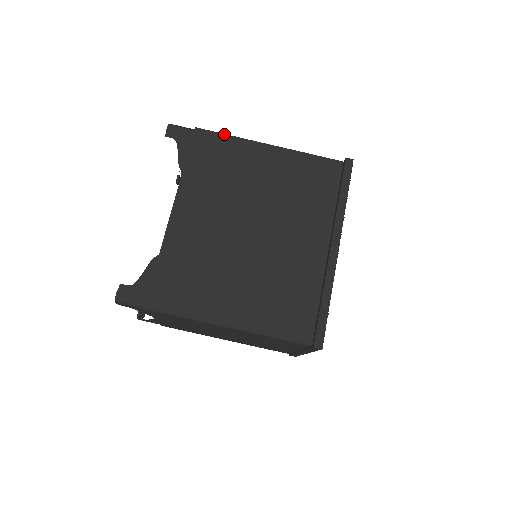
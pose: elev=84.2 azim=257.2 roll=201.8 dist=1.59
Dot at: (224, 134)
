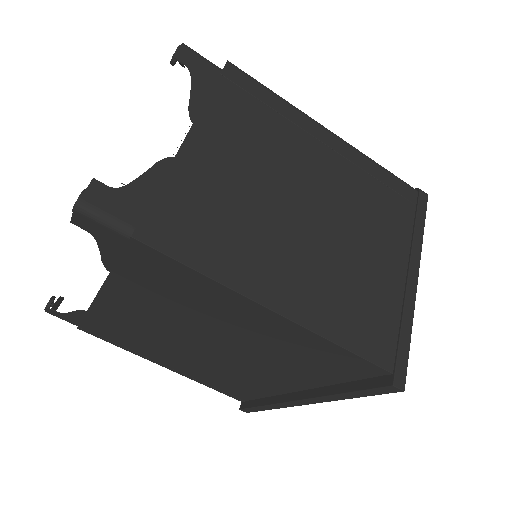
Dot at: (190, 268)
